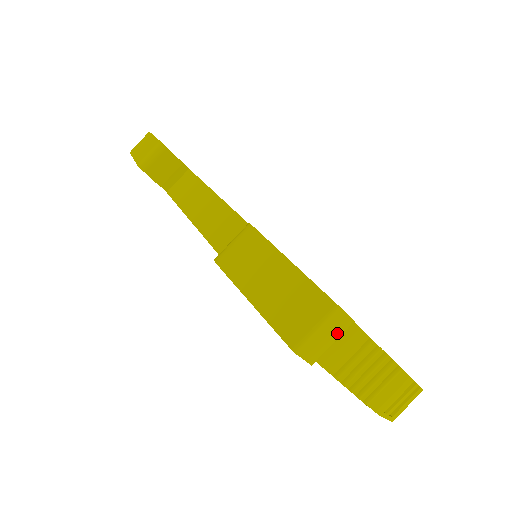
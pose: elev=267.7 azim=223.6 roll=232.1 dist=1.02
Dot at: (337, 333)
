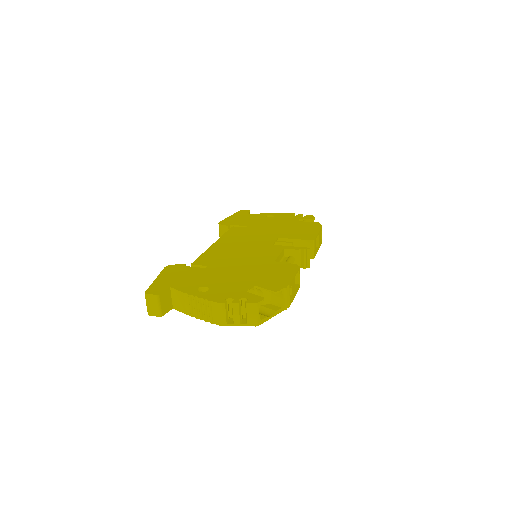
Dot at: (155, 302)
